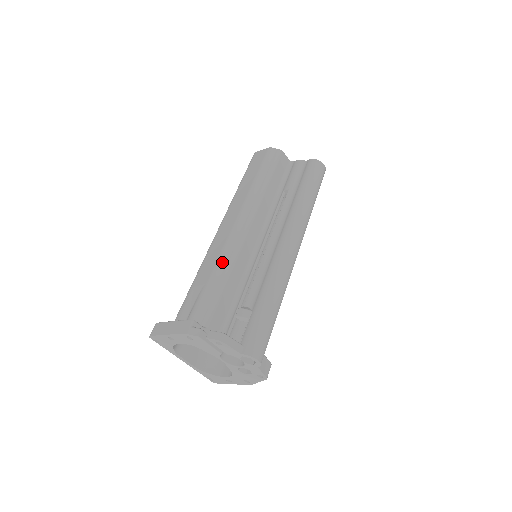
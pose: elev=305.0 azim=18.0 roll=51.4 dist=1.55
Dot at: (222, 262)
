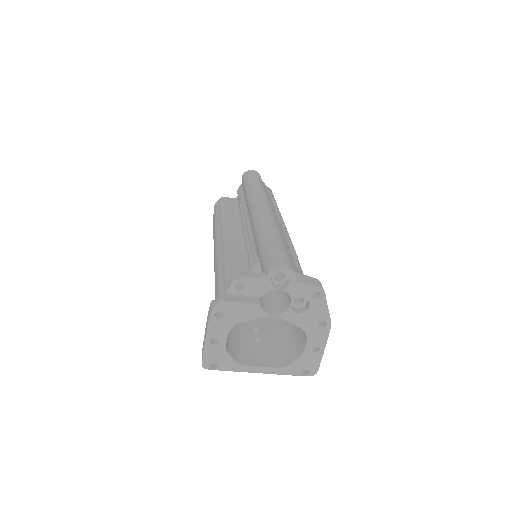
Dot at: (219, 267)
